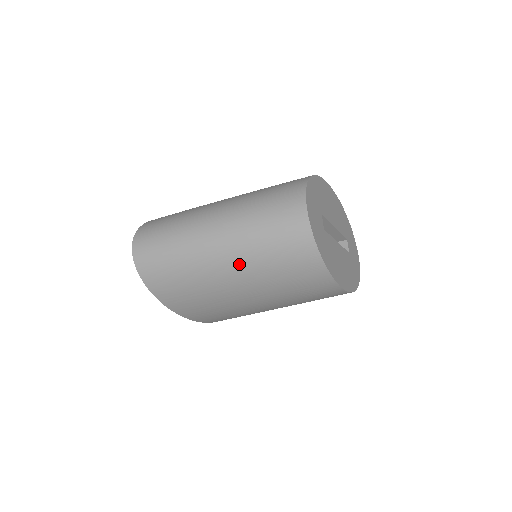
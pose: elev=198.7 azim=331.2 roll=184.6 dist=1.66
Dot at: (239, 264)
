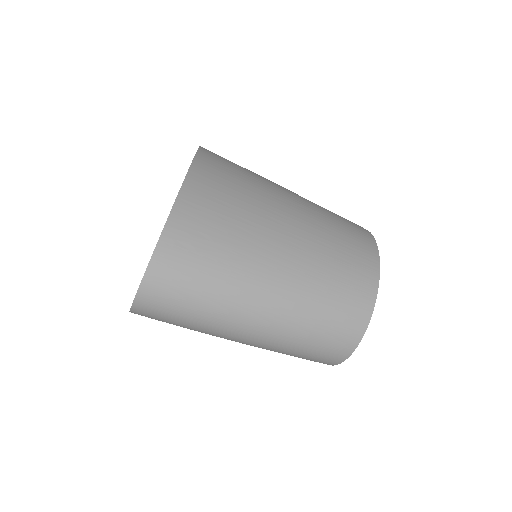
Dot at: occluded
